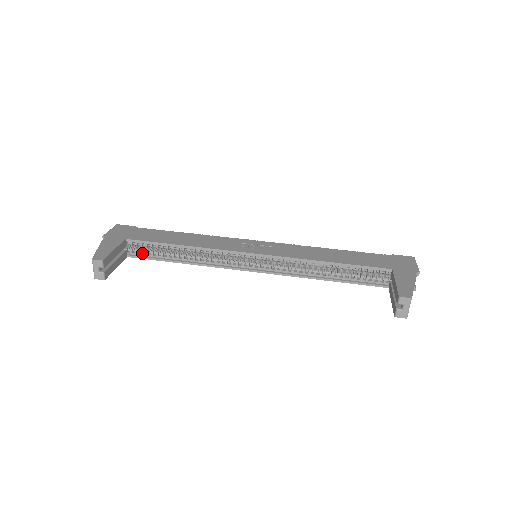
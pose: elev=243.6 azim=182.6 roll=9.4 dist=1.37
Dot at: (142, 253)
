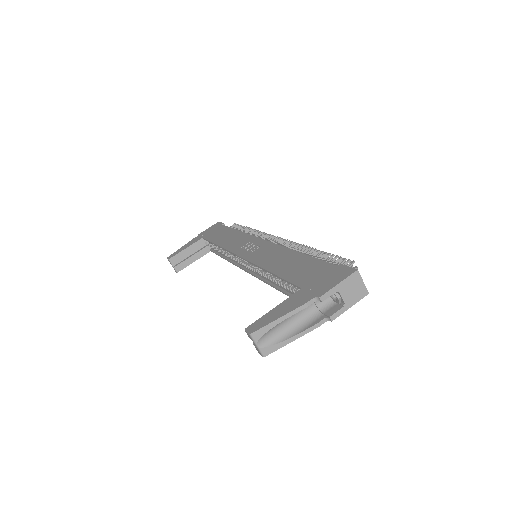
Dot at: (214, 249)
